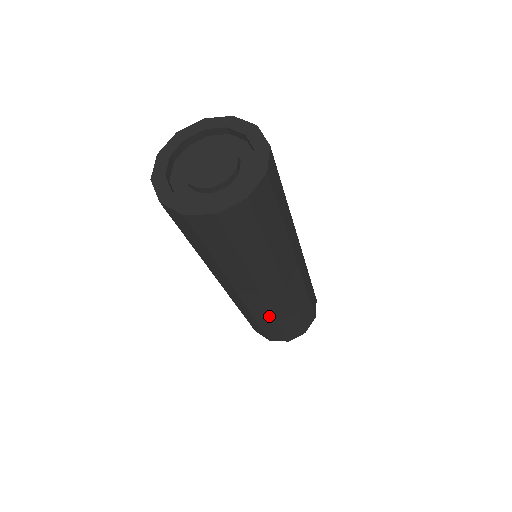
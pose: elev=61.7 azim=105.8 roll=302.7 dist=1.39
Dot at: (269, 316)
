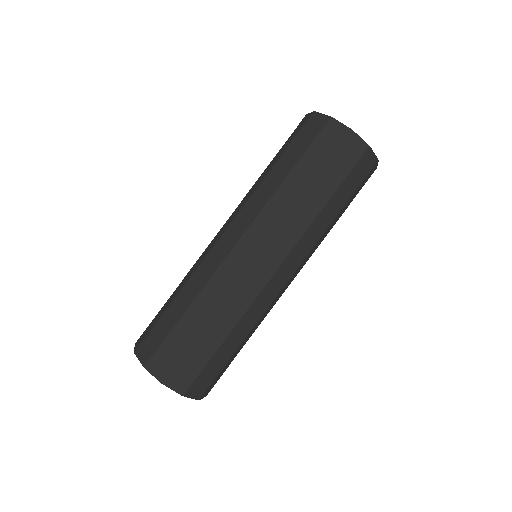
Dot at: (217, 301)
